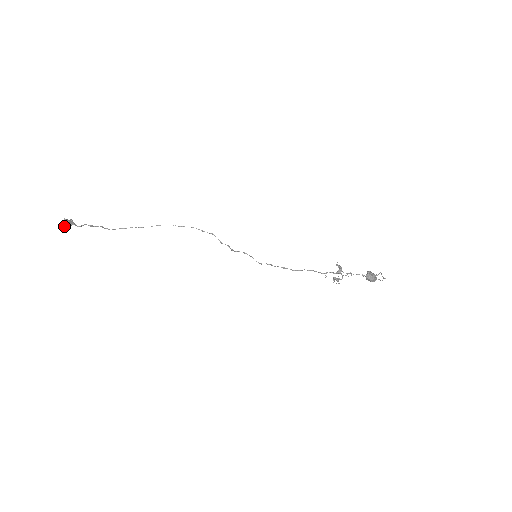
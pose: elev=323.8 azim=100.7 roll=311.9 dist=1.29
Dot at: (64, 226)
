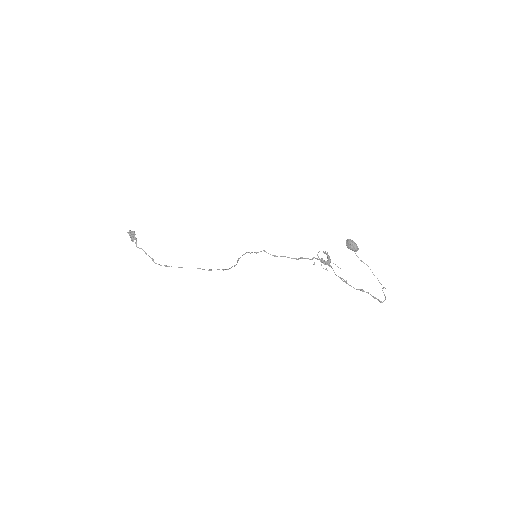
Dot at: (130, 231)
